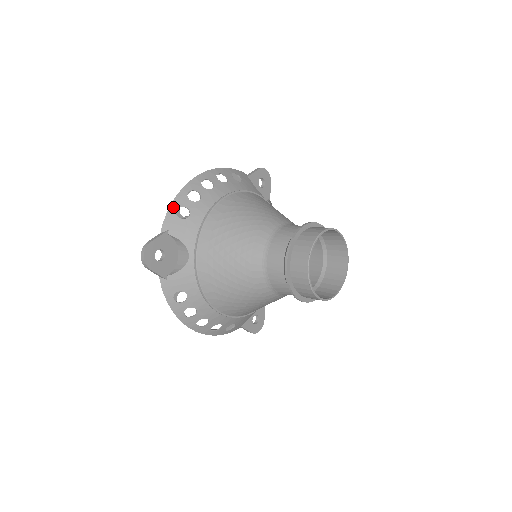
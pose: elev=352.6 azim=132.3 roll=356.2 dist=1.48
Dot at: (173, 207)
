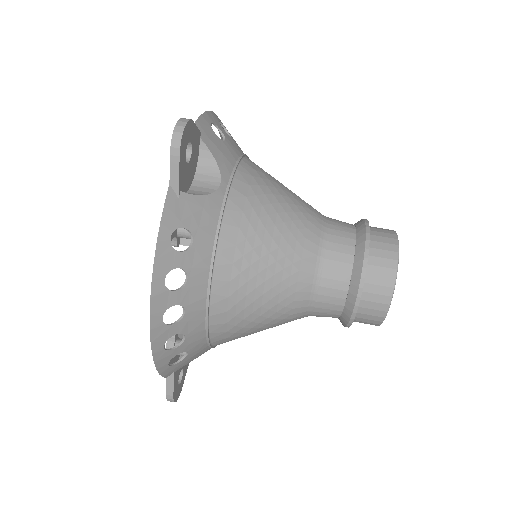
Dot at: (162, 368)
